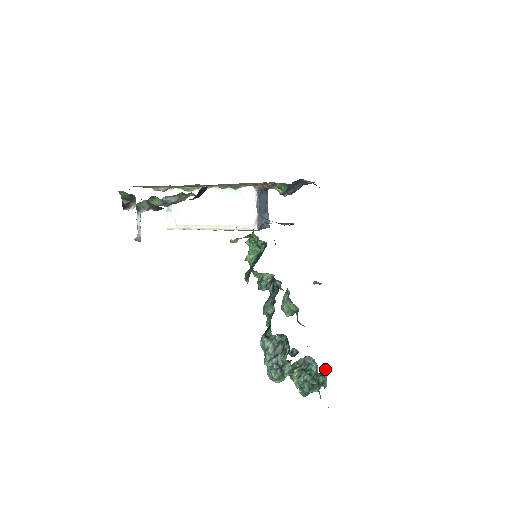
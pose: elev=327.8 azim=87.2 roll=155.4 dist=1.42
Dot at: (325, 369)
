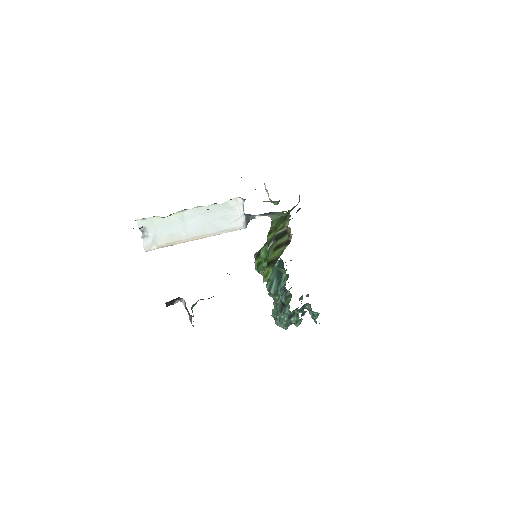
Dot at: (306, 296)
